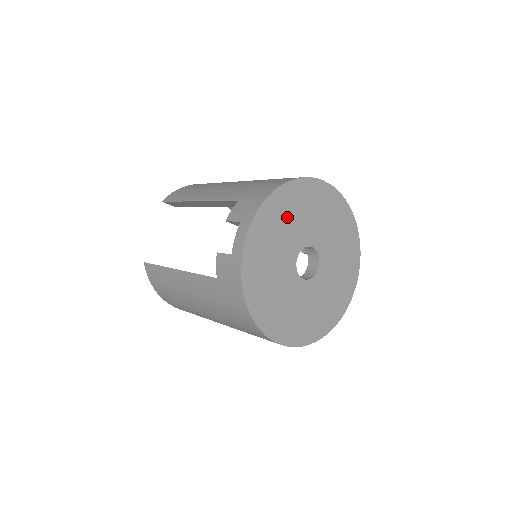
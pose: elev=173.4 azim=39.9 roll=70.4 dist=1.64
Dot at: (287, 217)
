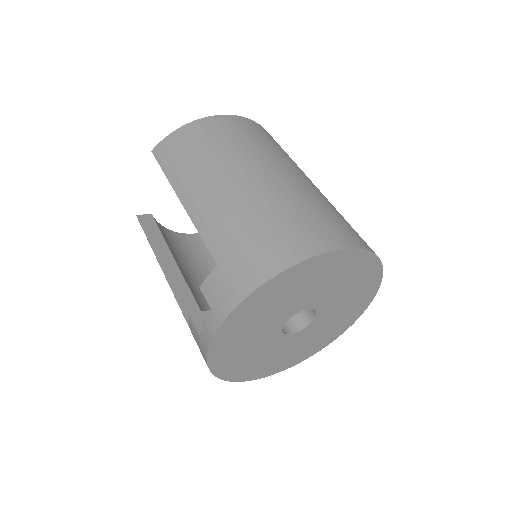
Dot at: (274, 302)
